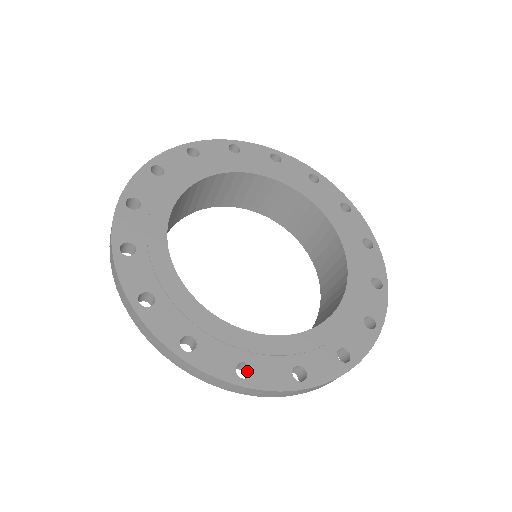
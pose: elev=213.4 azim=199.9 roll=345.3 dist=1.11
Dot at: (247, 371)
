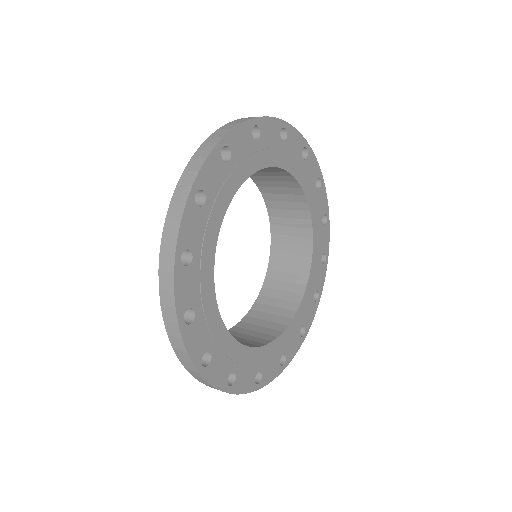
Dot at: occluded
